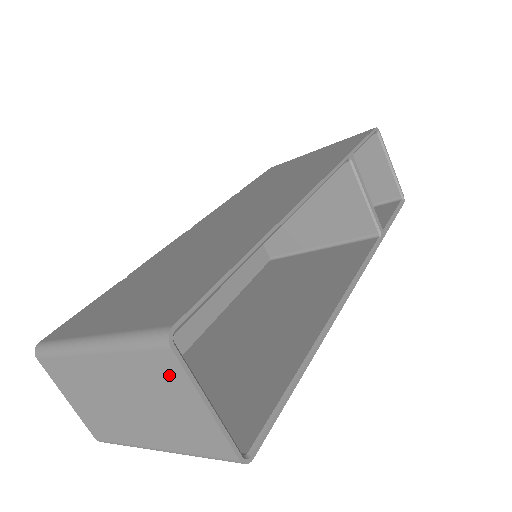
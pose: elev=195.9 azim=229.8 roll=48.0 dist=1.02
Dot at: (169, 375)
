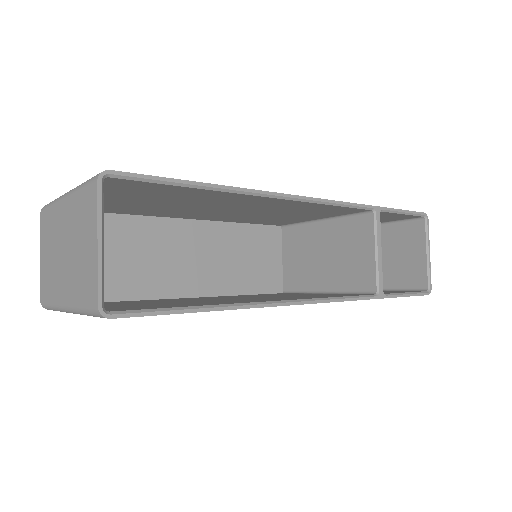
Dot at: (90, 211)
